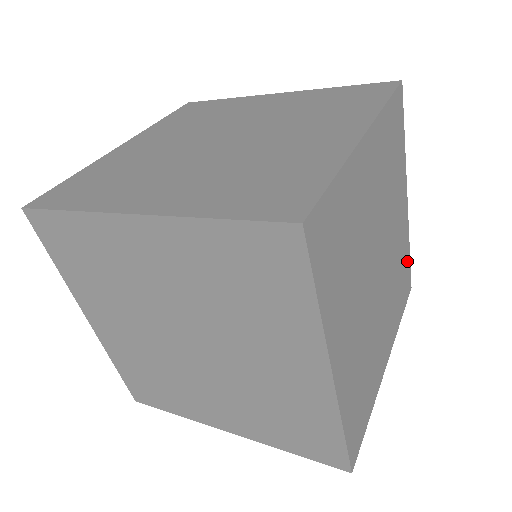
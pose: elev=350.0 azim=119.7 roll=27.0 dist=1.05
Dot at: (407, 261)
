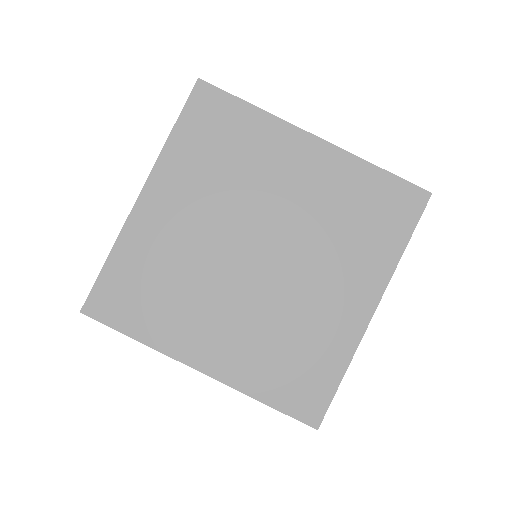
Dot at: (328, 374)
